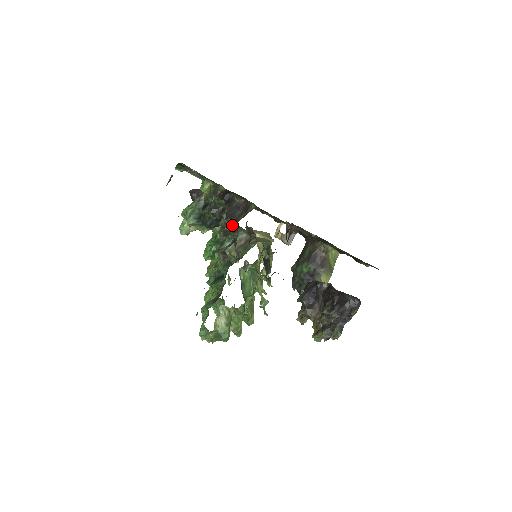
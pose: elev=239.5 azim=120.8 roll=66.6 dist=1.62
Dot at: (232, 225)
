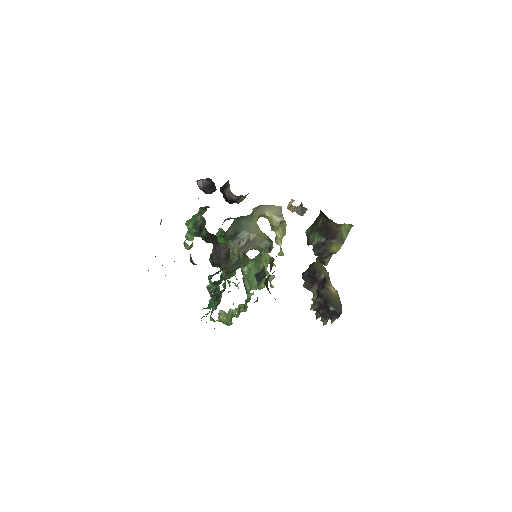
Dot at: (218, 265)
